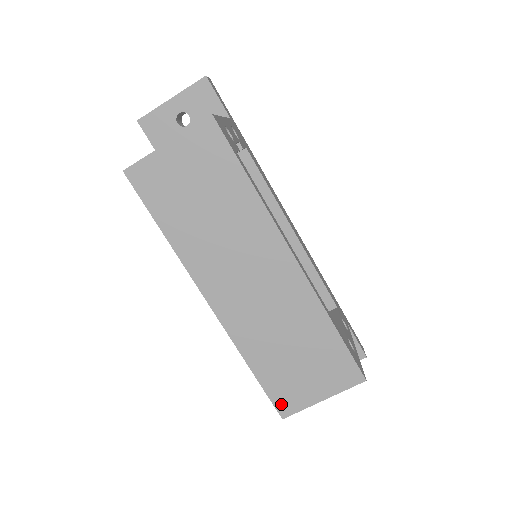
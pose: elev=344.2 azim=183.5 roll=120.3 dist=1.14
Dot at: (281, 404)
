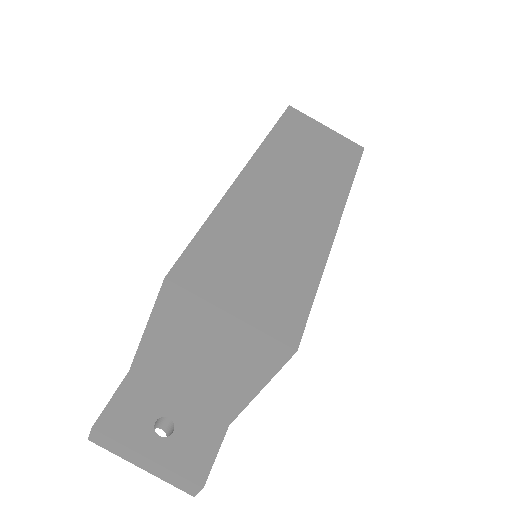
Dot at: (187, 267)
